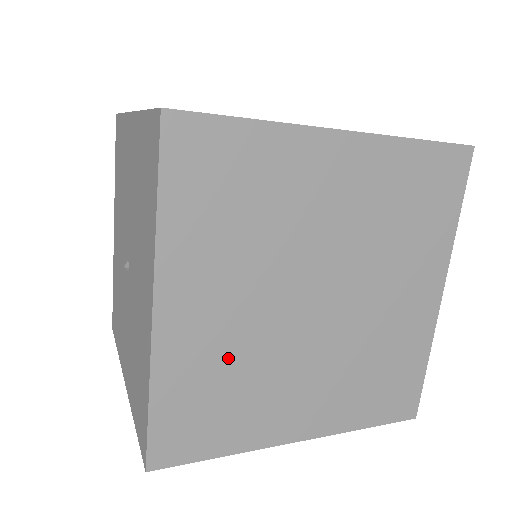
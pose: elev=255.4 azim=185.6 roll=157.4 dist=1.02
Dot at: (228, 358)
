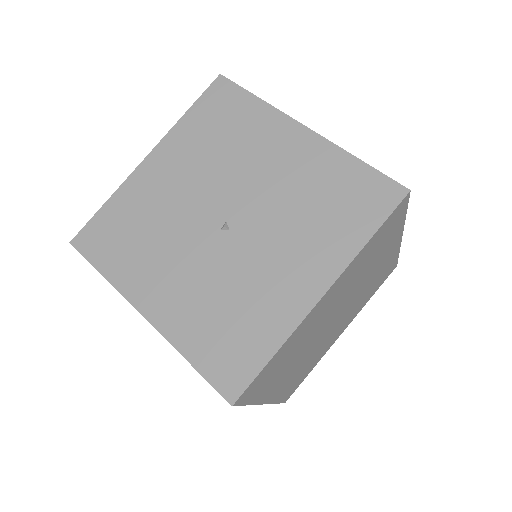
Dot at: (303, 339)
